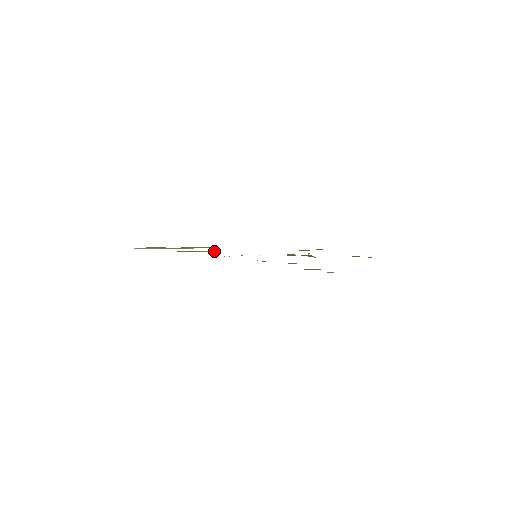
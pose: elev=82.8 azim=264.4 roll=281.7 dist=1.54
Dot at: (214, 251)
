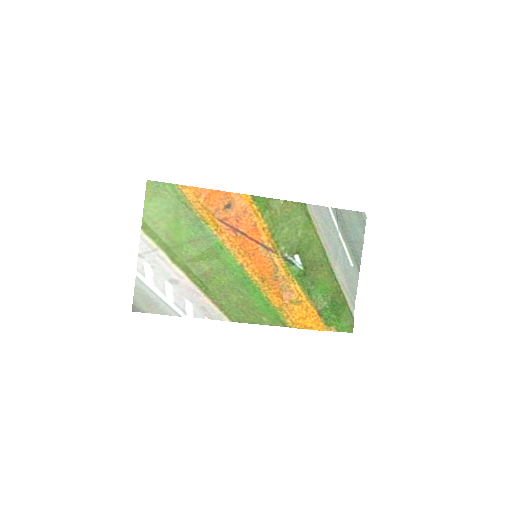
Dot at: (219, 232)
